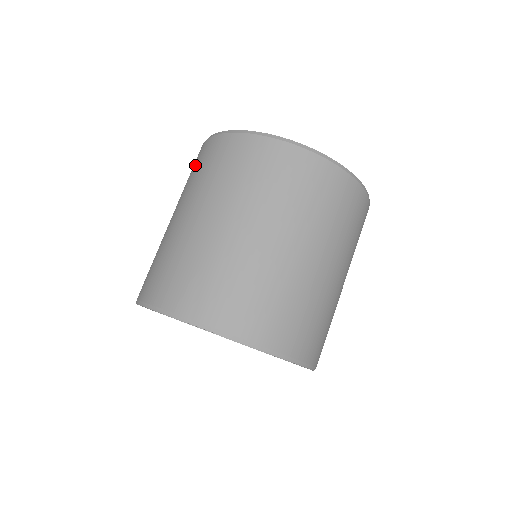
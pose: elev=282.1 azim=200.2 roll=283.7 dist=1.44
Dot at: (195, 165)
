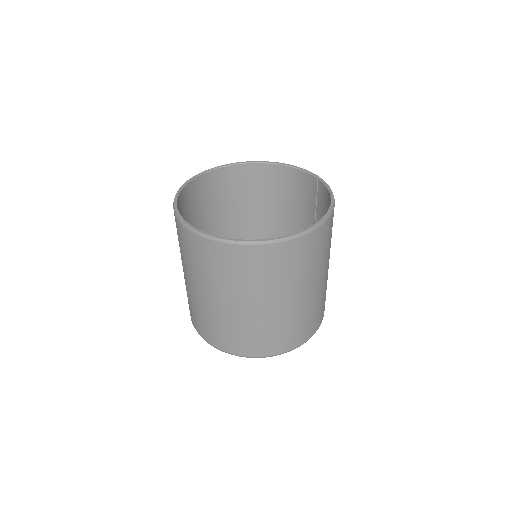
Dot at: occluded
